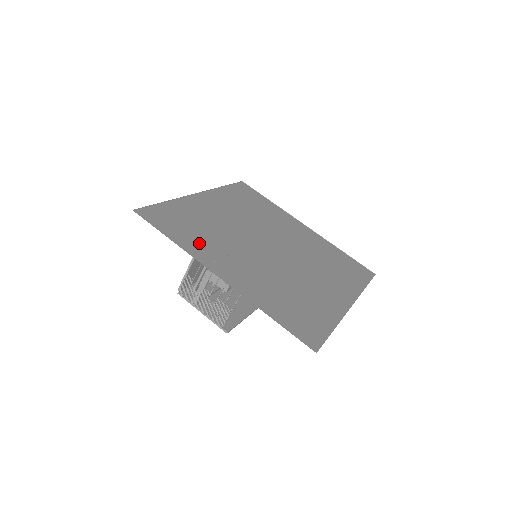
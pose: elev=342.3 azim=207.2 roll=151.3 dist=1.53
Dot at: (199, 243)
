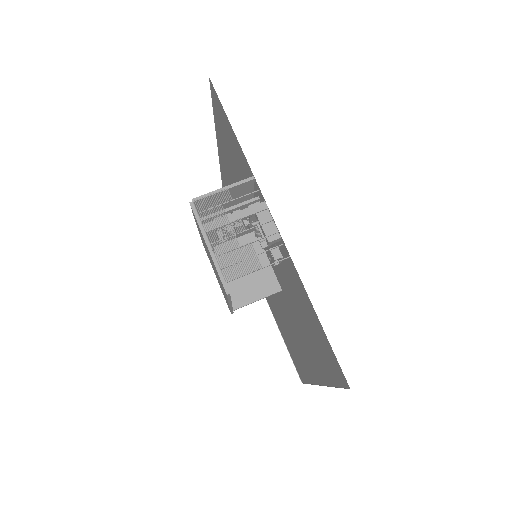
Dot at: occluded
